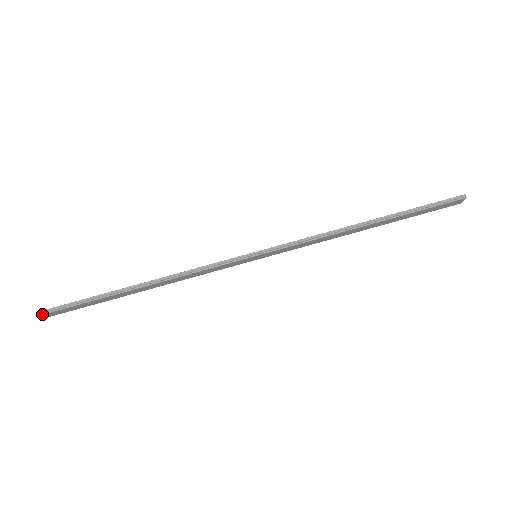
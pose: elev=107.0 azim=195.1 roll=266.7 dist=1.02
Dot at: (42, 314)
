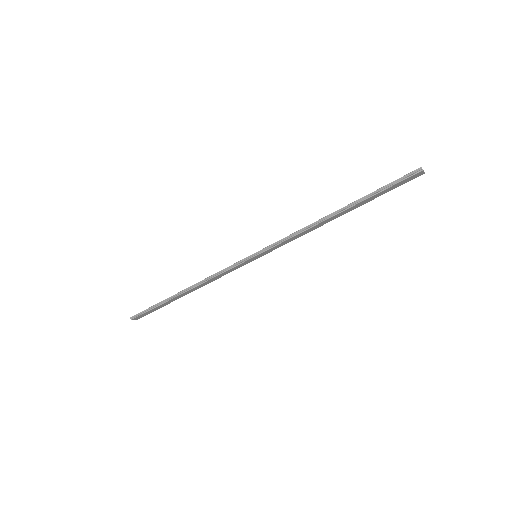
Dot at: (131, 319)
